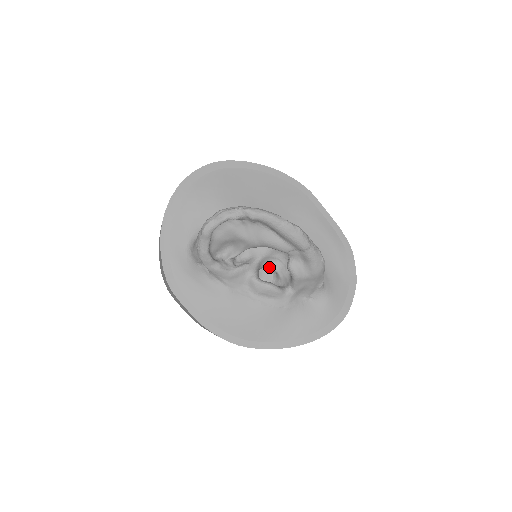
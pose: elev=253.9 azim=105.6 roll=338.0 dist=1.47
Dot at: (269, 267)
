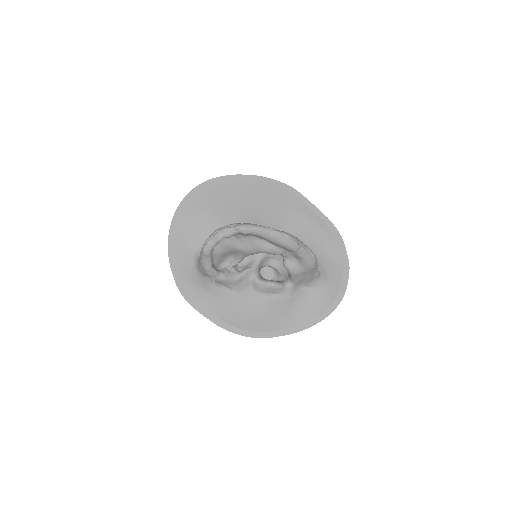
Dot at: (269, 265)
